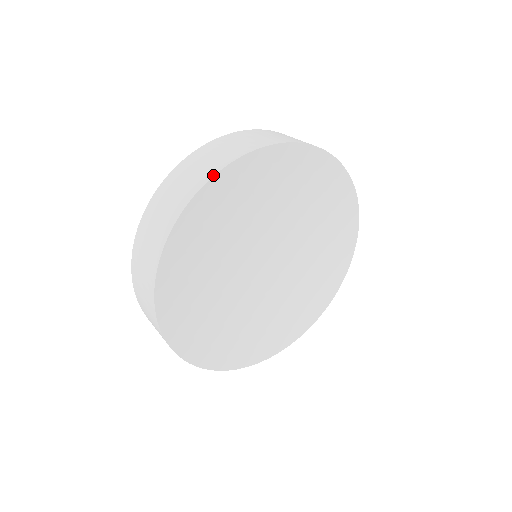
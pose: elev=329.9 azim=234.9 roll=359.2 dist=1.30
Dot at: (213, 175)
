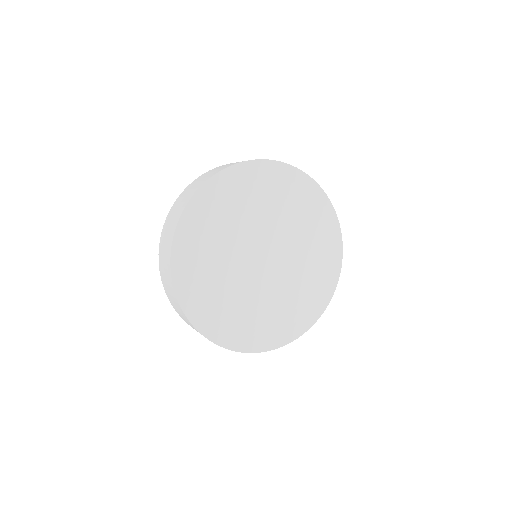
Dot at: (225, 168)
